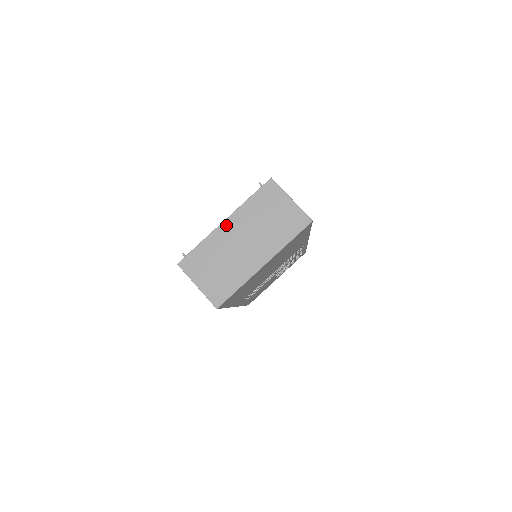
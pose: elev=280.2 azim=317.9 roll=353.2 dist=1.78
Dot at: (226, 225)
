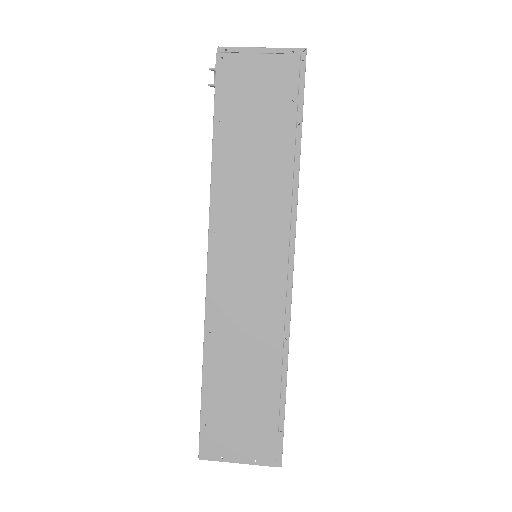
Dot at: occluded
